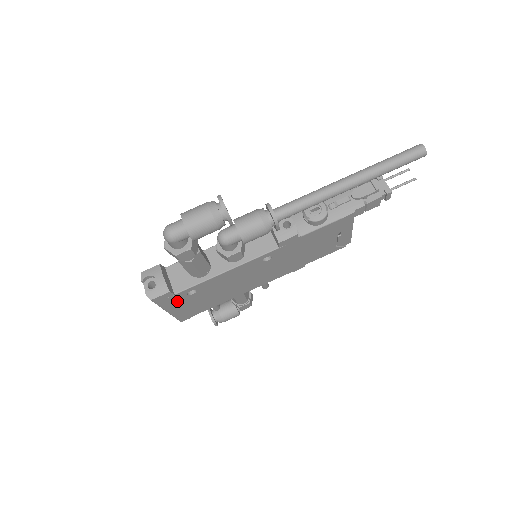
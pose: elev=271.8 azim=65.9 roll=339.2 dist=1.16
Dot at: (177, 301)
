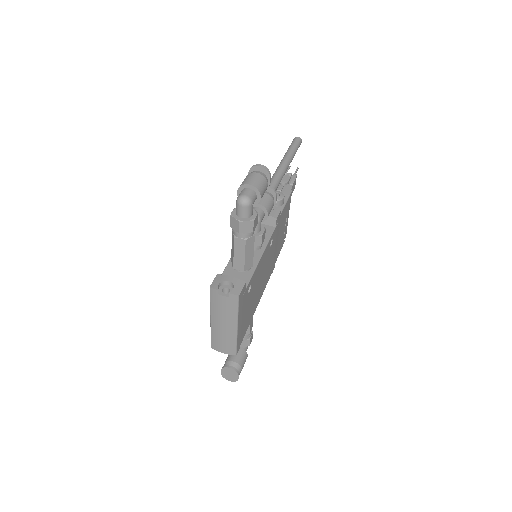
Dot at: (243, 305)
